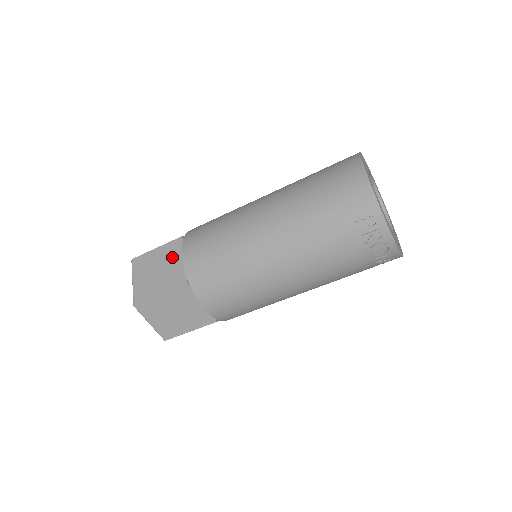
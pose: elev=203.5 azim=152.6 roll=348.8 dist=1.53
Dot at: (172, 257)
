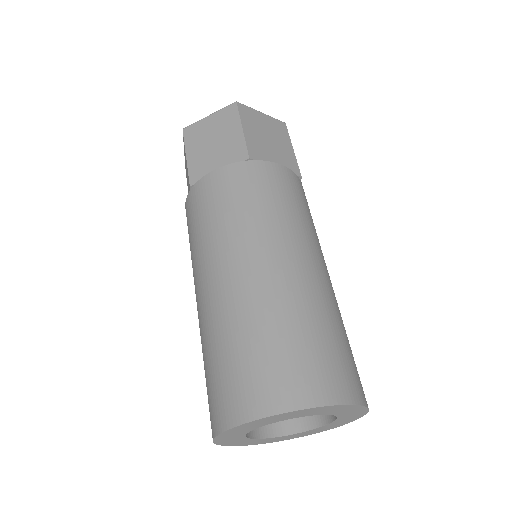
Dot at: occluded
